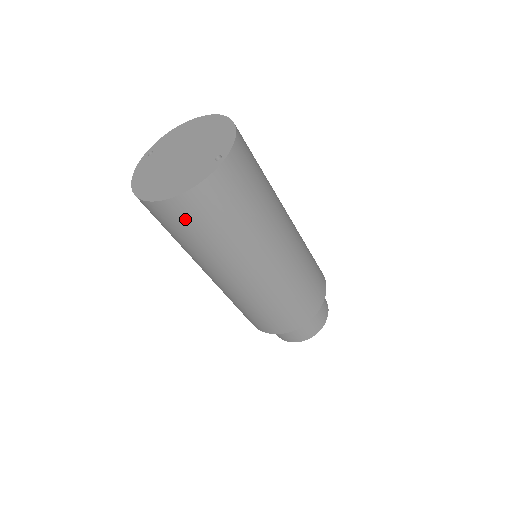
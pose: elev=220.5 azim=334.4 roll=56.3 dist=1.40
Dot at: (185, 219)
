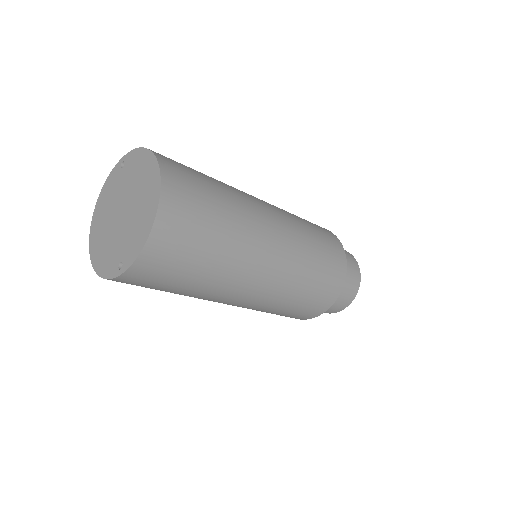
Dot at: occluded
